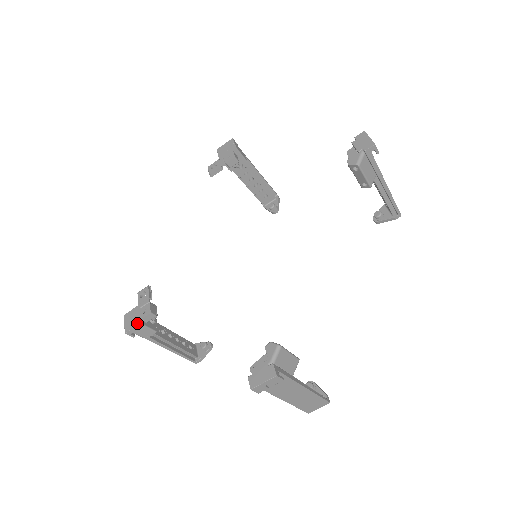
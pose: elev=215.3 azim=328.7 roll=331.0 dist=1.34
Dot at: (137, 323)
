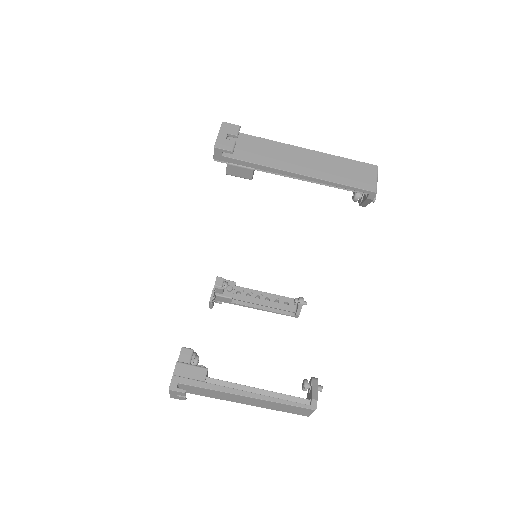
Dot at: (175, 368)
